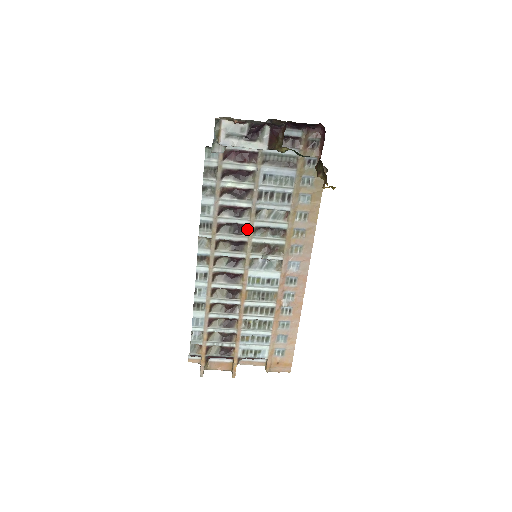
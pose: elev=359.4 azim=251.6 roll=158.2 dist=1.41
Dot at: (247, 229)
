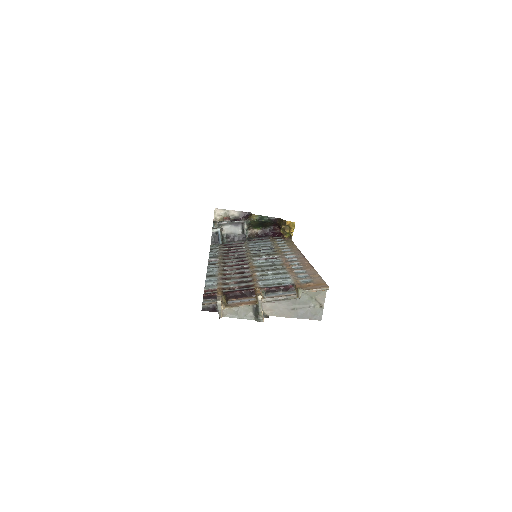
Dot at: occluded
